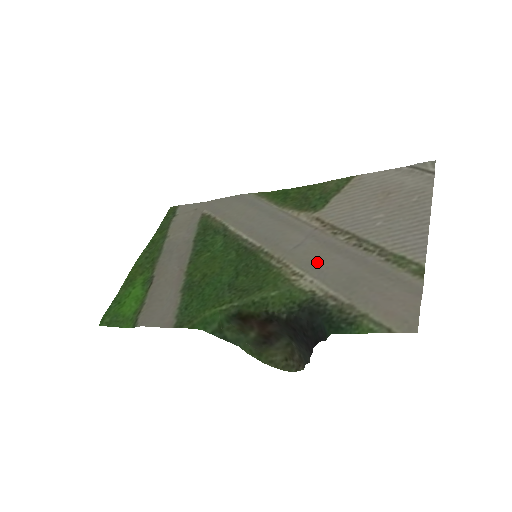
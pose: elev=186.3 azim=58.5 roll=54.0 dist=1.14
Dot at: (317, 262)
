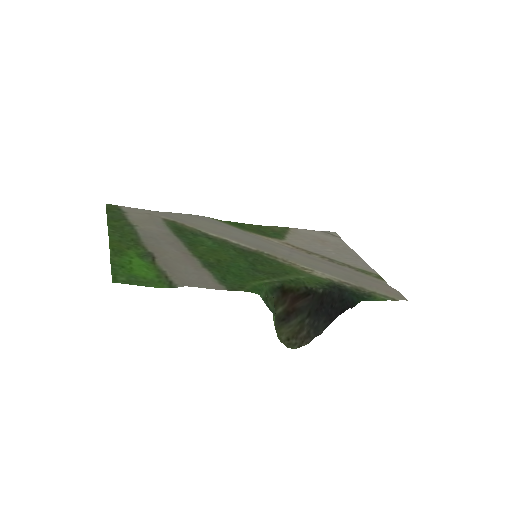
Dot at: (316, 265)
